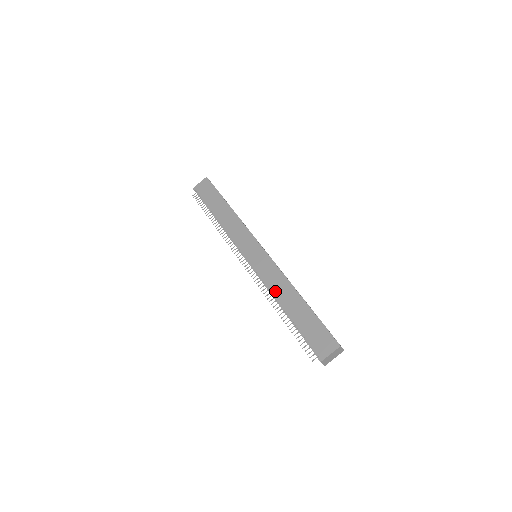
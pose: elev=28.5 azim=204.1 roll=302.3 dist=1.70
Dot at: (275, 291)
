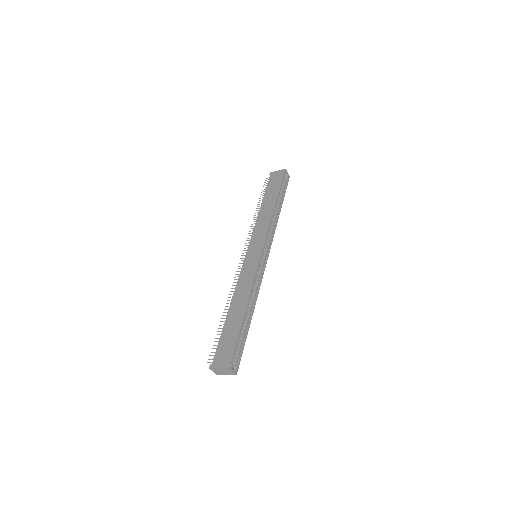
Dot at: (237, 292)
